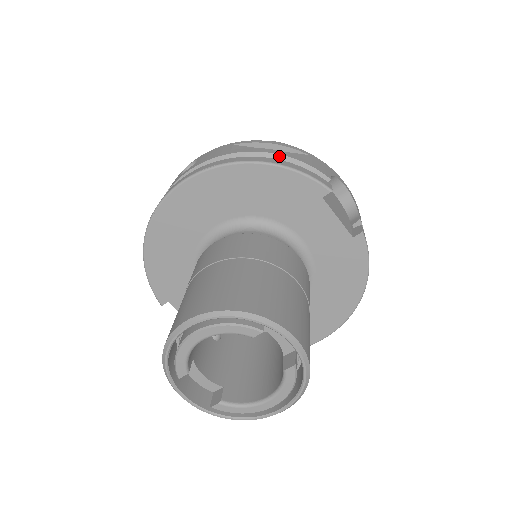
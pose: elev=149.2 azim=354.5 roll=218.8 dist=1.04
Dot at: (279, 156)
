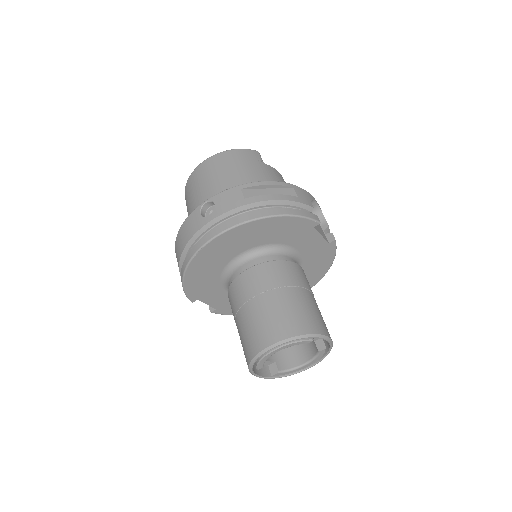
Dot at: (282, 201)
